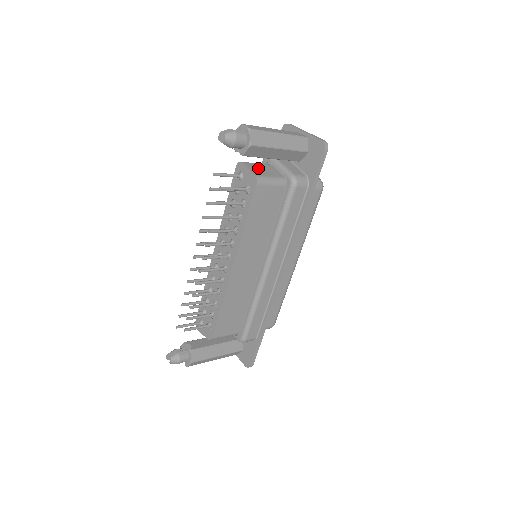
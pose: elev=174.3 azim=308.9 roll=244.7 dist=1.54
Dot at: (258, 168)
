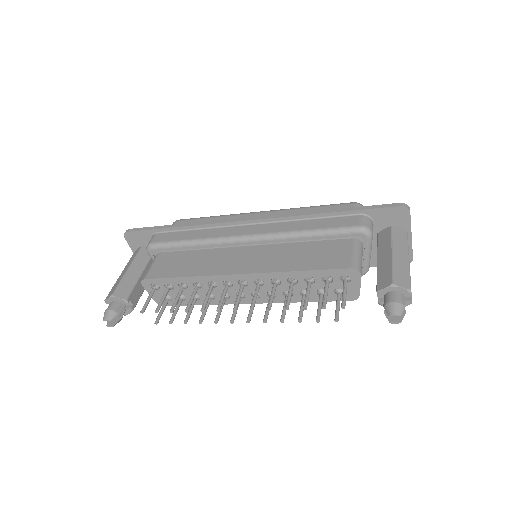
Dot at: occluded
